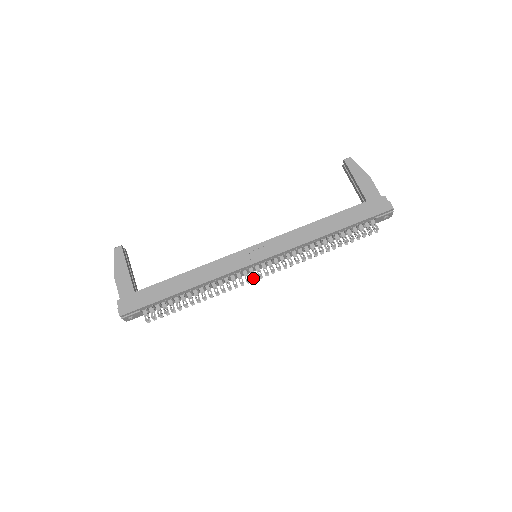
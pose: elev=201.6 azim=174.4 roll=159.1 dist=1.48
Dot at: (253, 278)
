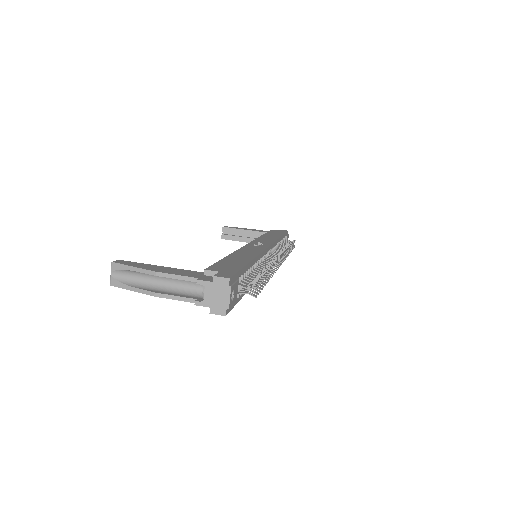
Dot at: (280, 257)
